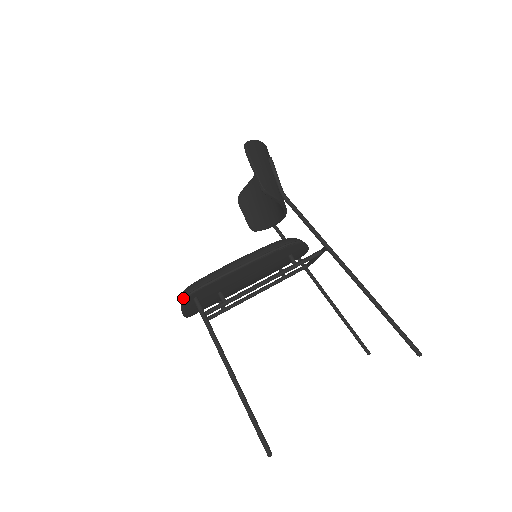
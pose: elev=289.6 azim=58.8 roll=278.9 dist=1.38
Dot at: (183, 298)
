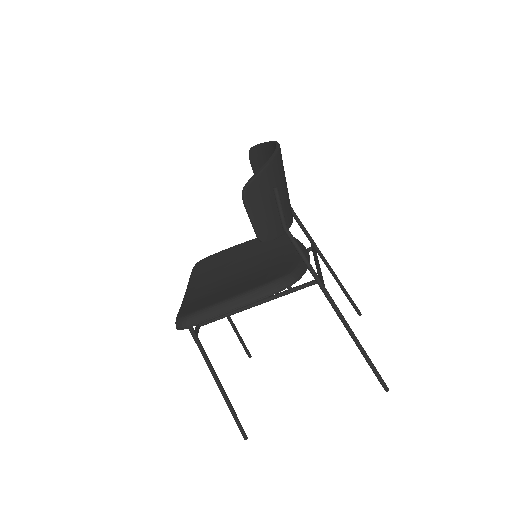
Dot at: (177, 327)
